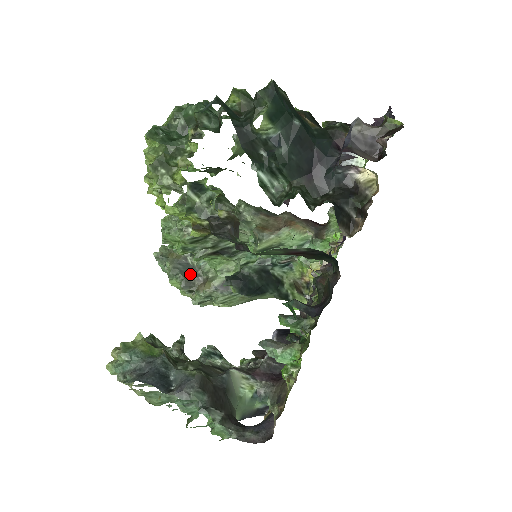
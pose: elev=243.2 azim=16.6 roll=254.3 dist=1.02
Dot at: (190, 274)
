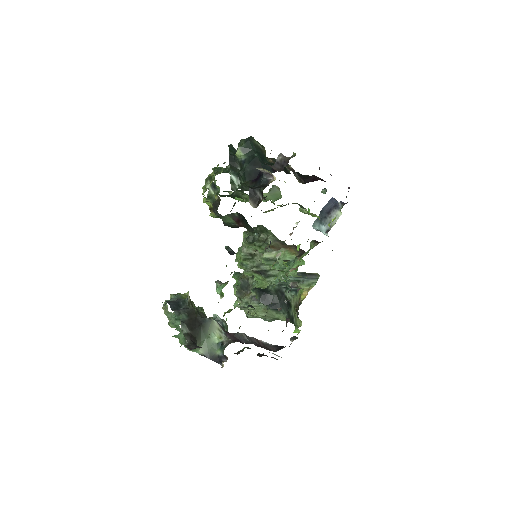
Dot at: (245, 288)
